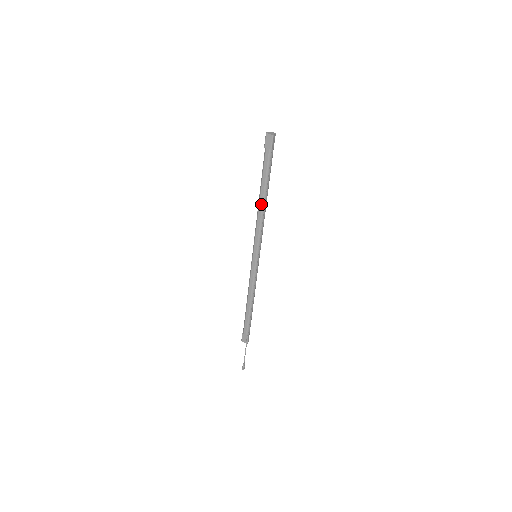
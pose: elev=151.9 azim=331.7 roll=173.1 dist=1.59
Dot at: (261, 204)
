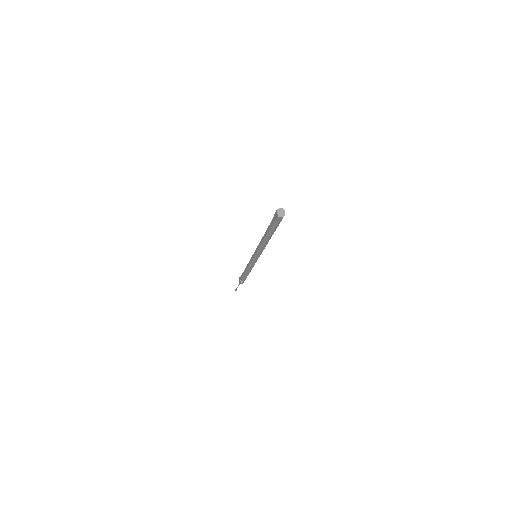
Dot at: (263, 239)
